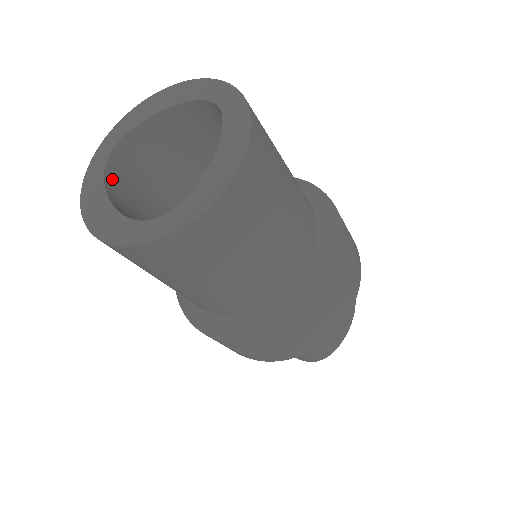
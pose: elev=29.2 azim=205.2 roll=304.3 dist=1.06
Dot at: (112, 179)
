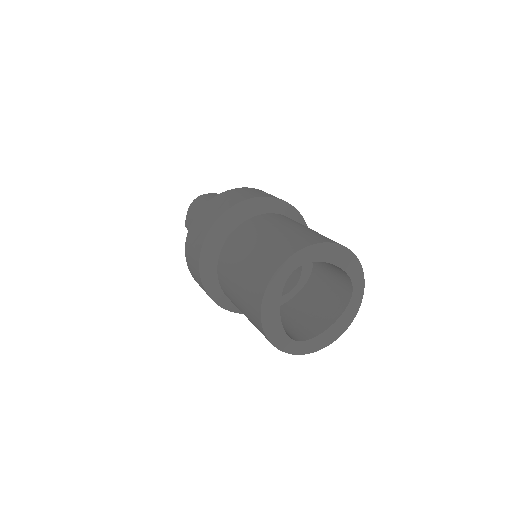
Dot at: occluded
